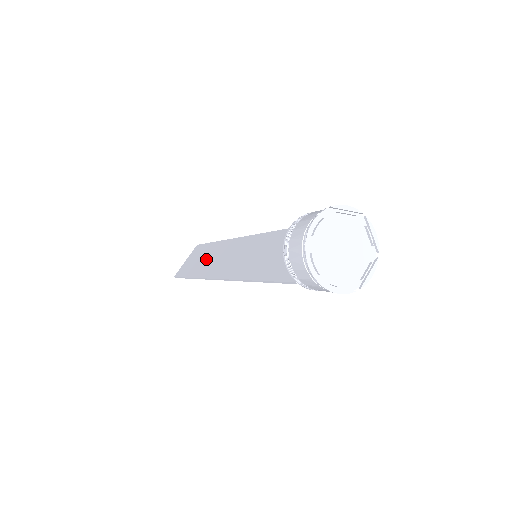
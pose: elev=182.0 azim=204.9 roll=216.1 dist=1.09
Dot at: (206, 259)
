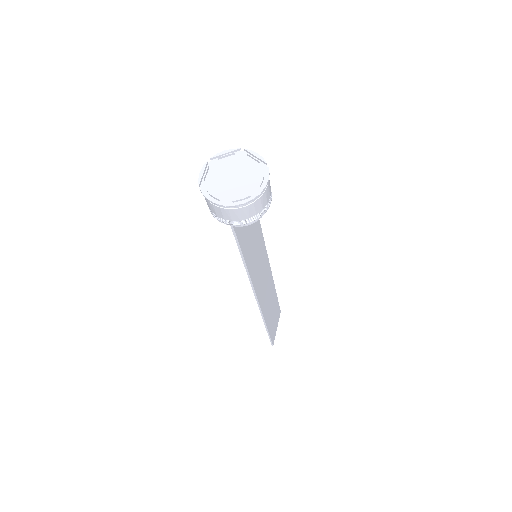
Dot at: occluded
